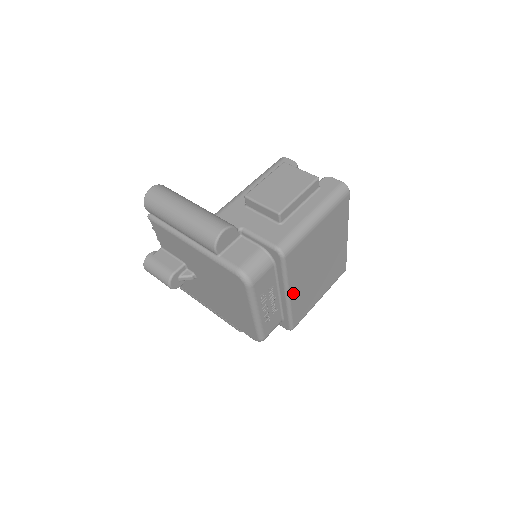
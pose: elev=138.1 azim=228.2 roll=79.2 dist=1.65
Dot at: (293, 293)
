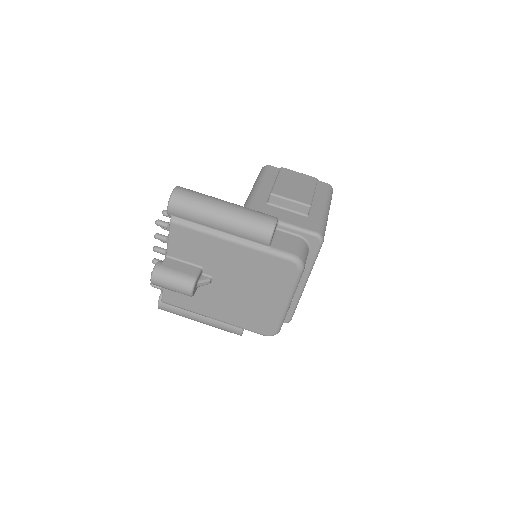
Dot at: occluded
